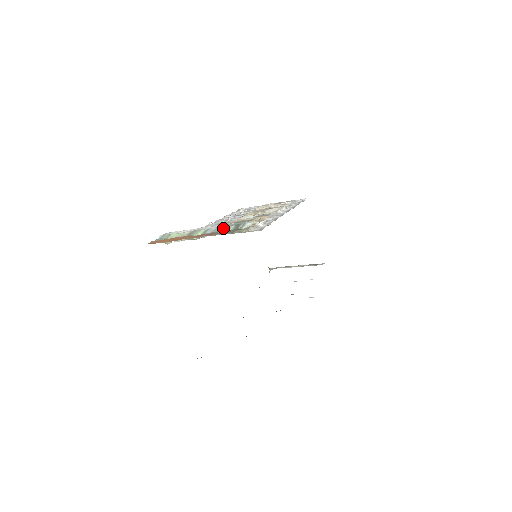
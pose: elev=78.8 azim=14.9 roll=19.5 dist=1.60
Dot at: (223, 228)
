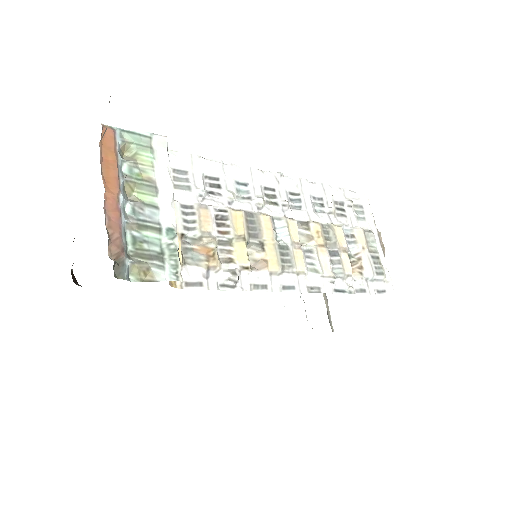
Dot at: (154, 234)
